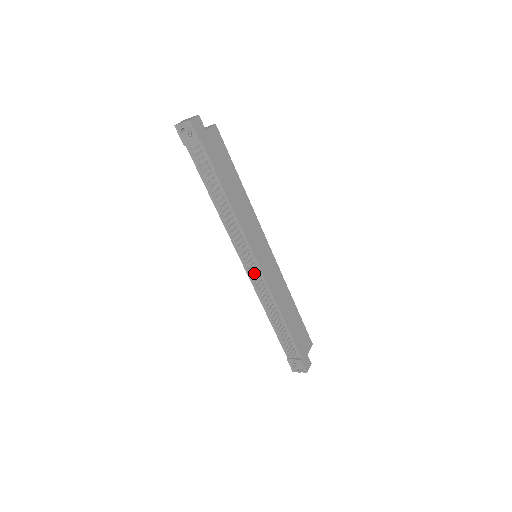
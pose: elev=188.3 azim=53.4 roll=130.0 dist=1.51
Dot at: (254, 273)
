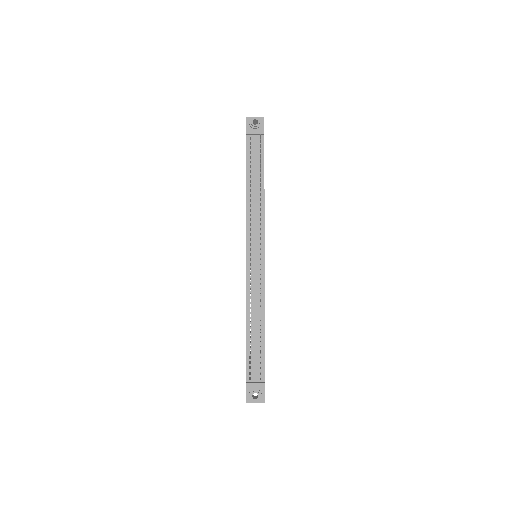
Dot at: (255, 266)
